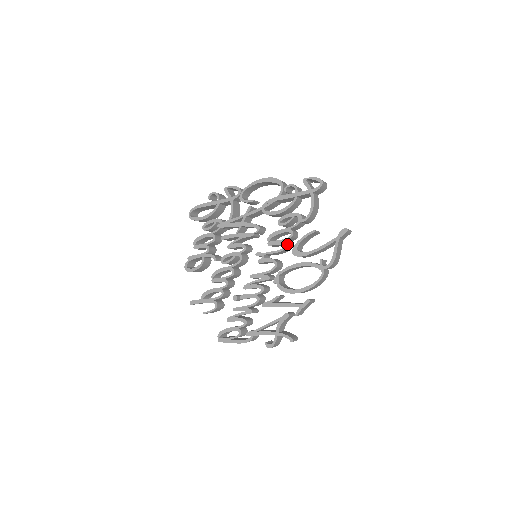
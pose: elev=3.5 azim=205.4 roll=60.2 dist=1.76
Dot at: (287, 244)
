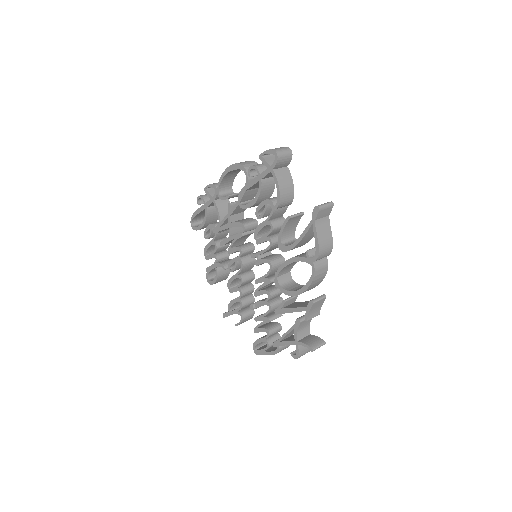
Dot at: (274, 238)
